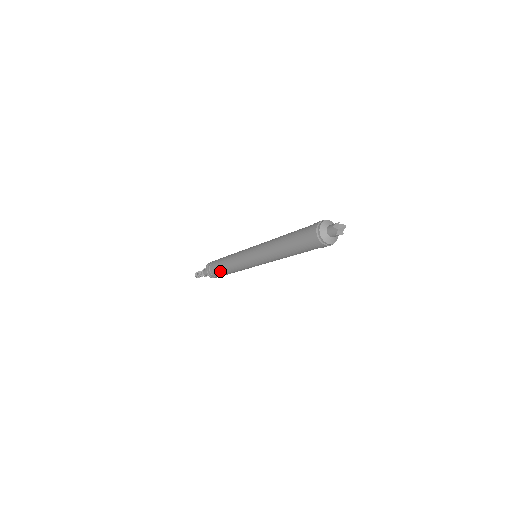
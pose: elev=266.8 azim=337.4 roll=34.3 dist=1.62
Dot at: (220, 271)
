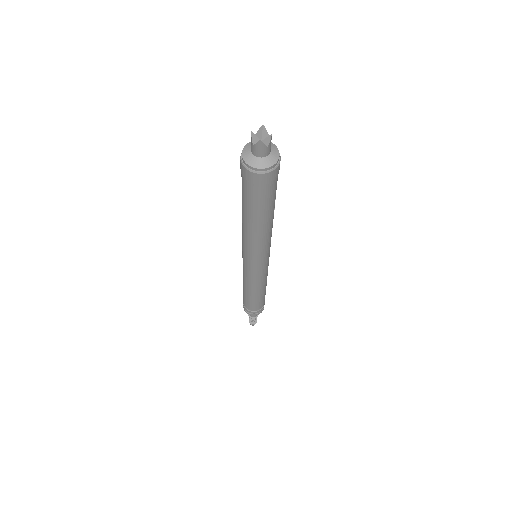
Dot at: (256, 302)
